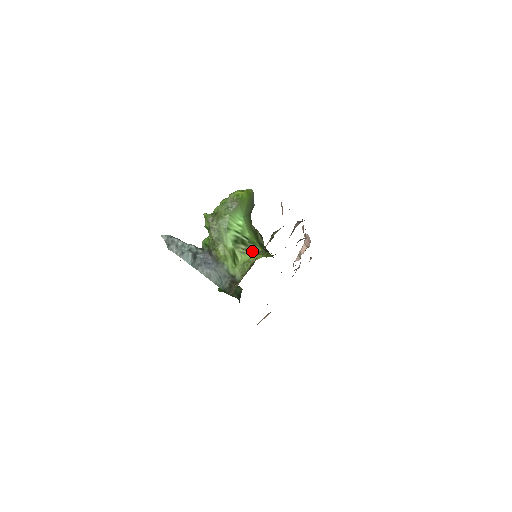
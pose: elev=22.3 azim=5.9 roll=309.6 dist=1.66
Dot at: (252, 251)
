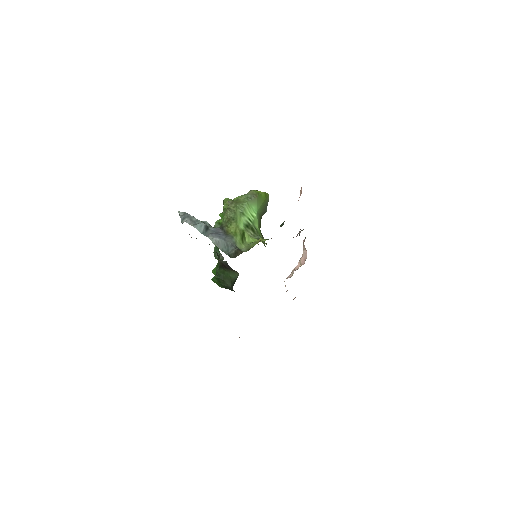
Dot at: (259, 238)
